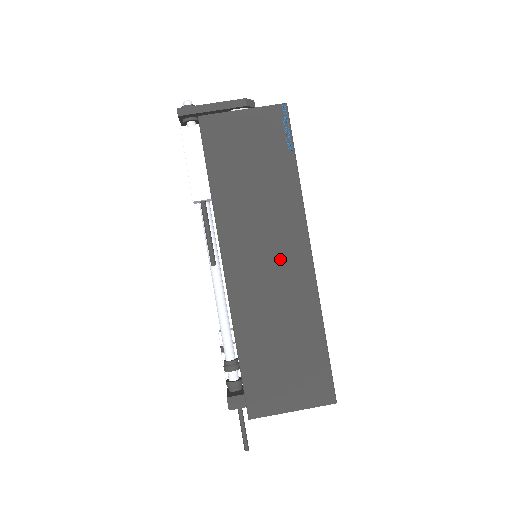
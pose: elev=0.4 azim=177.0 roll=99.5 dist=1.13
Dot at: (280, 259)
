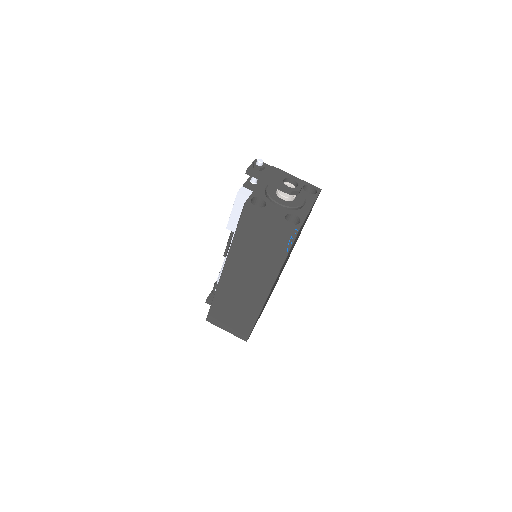
Dot at: (252, 285)
